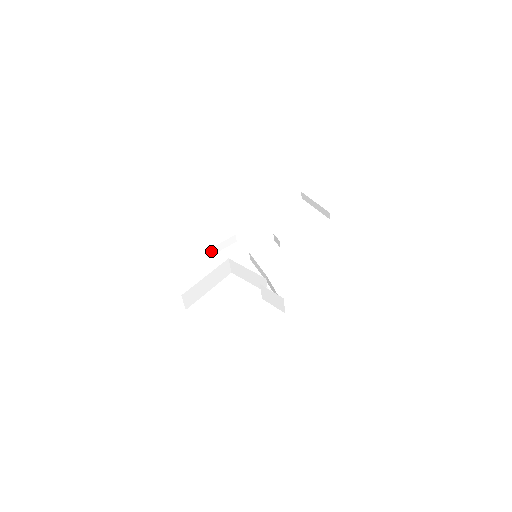
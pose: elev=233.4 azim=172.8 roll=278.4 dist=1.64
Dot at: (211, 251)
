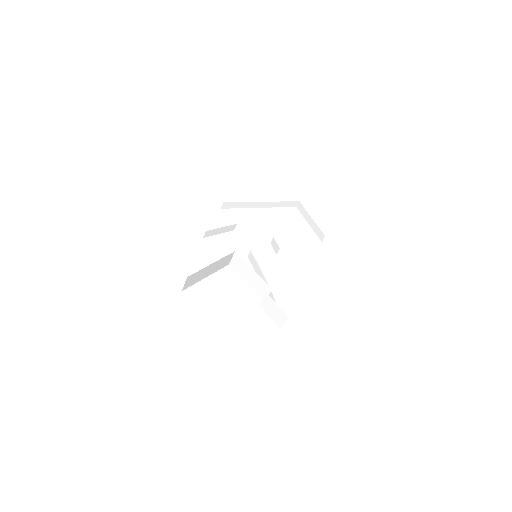
Dot at: (210, 232)
